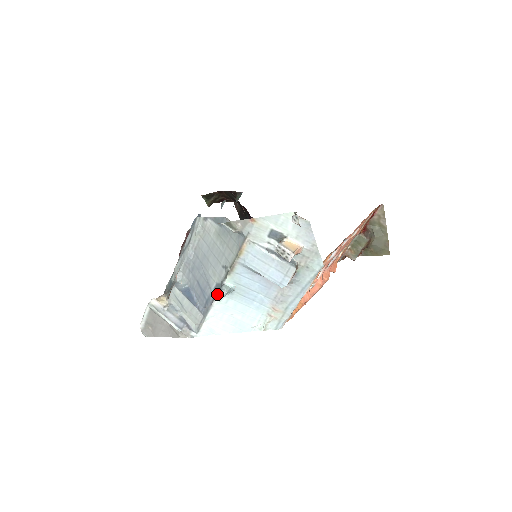
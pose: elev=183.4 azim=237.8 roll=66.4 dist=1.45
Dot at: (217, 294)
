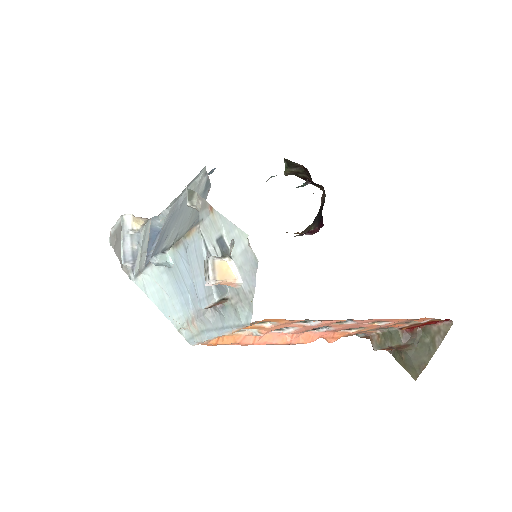
Dot at: occluded
